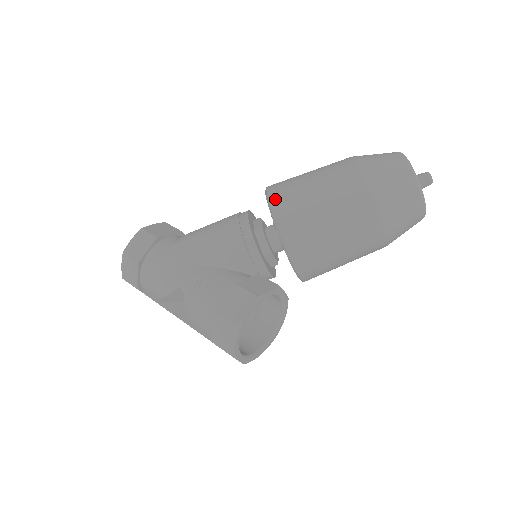
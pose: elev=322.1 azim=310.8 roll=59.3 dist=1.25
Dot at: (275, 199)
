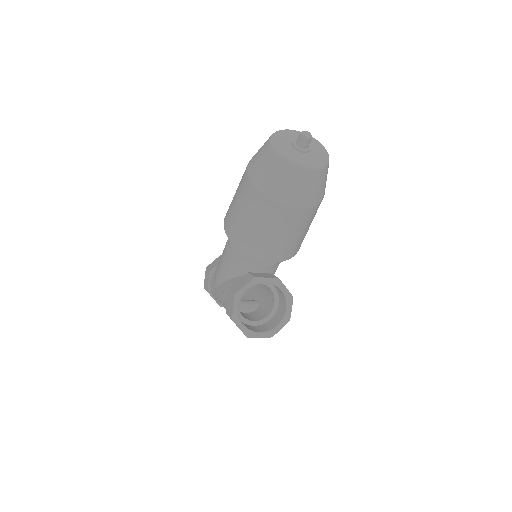
Dot at: (225, 220)
